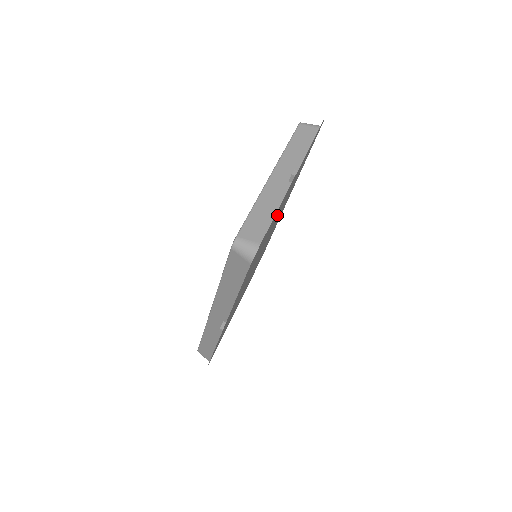
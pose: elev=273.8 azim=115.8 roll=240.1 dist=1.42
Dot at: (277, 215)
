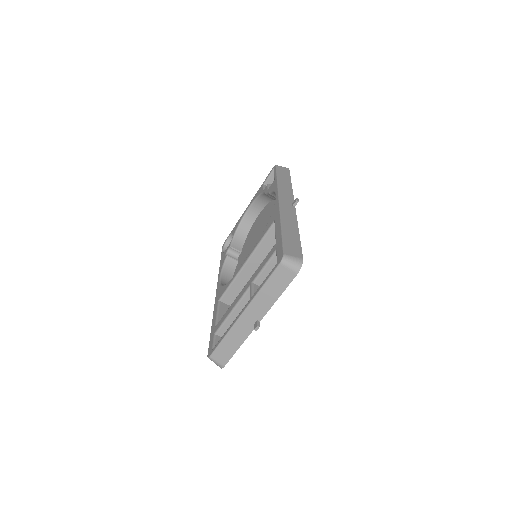
Dot at: occluded
